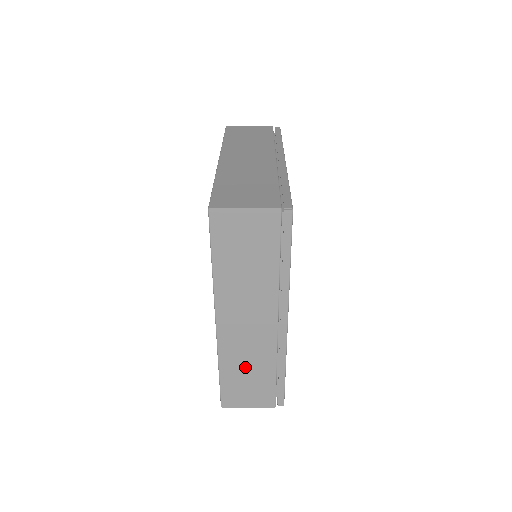
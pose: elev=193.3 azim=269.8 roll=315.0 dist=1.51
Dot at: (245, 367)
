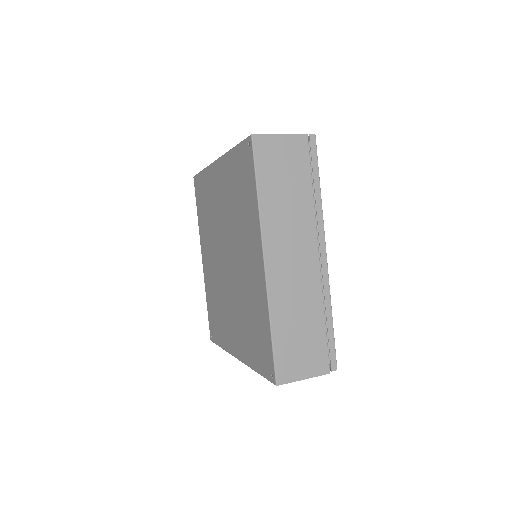
Dot at: occluded
